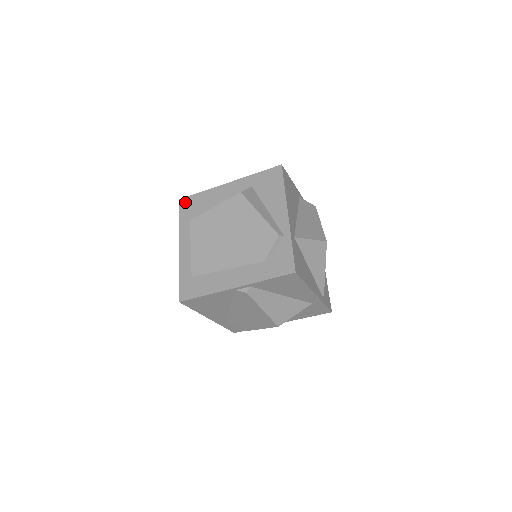
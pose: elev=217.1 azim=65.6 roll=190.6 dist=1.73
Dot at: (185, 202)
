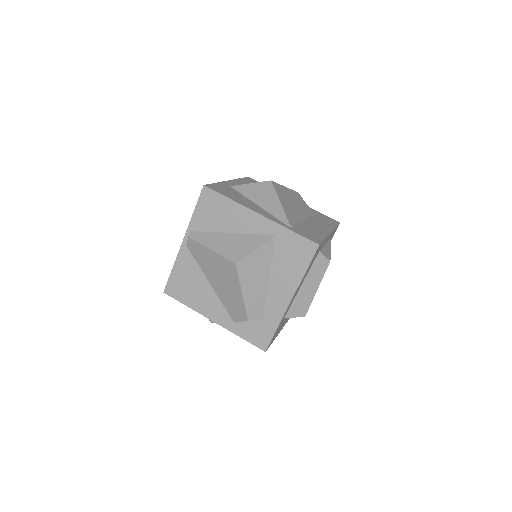
Dot at: occluded
